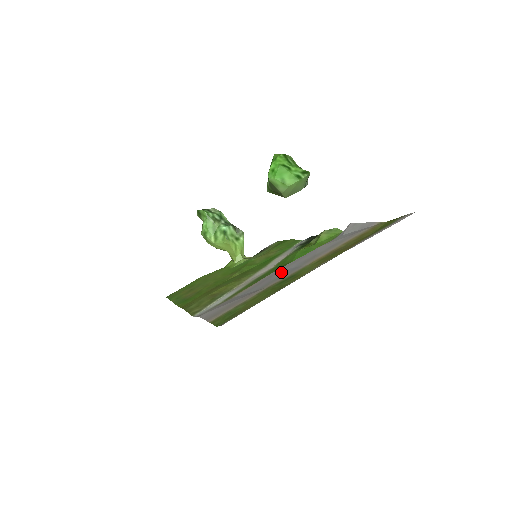
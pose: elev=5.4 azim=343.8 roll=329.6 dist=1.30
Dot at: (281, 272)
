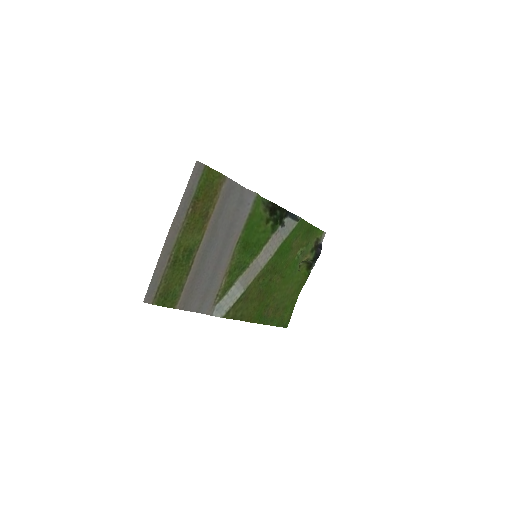
Dot at: (215, 253)
